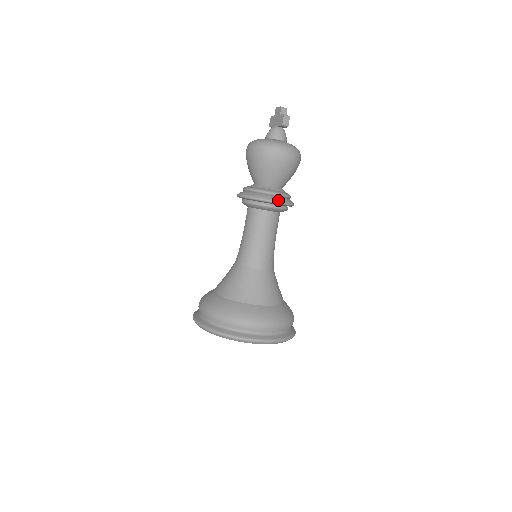
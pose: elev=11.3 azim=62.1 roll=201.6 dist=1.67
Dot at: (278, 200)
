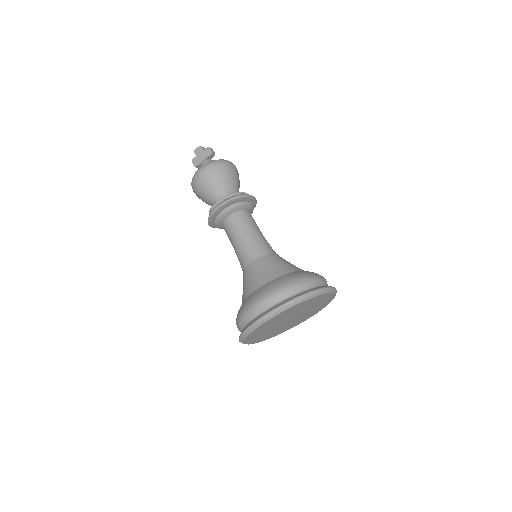
Dot at: (251, 195)
